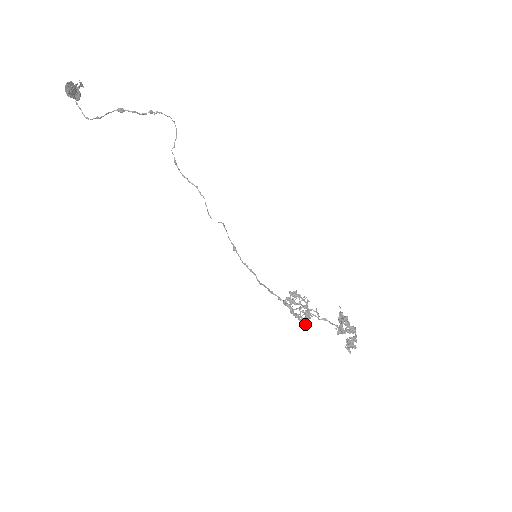
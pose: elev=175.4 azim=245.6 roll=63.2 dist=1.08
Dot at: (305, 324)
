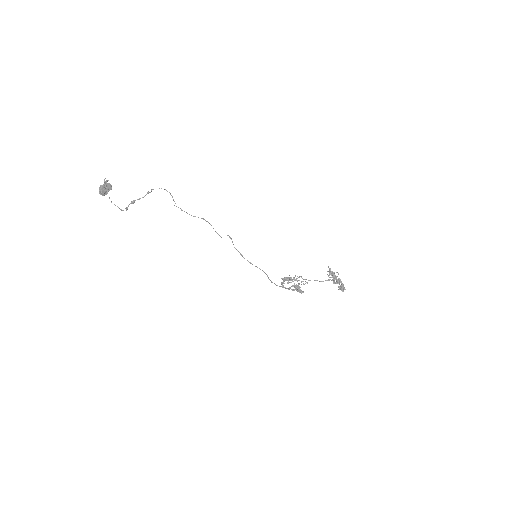
Dot at: (300, 292)
